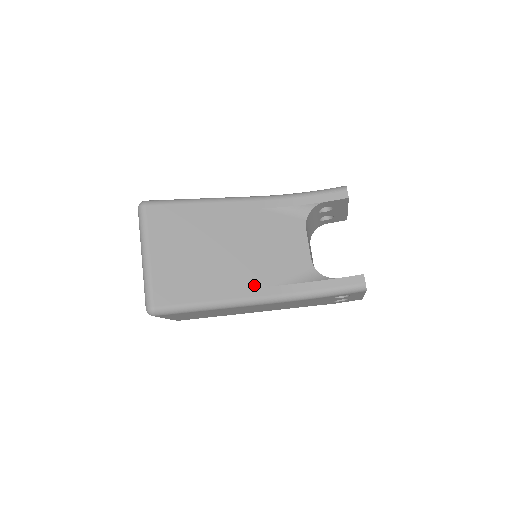
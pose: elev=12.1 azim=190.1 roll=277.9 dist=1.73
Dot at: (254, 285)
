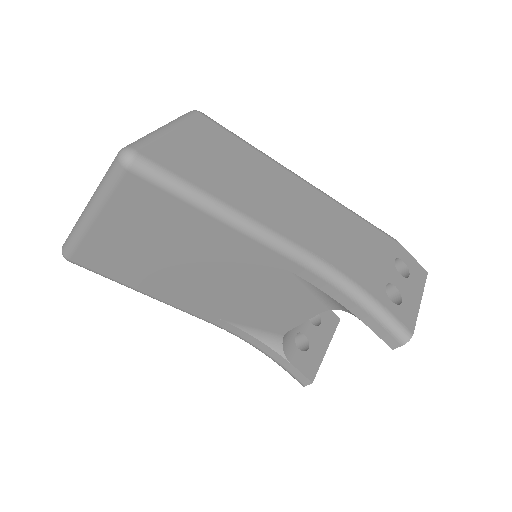
Dot at: (203, 309)
